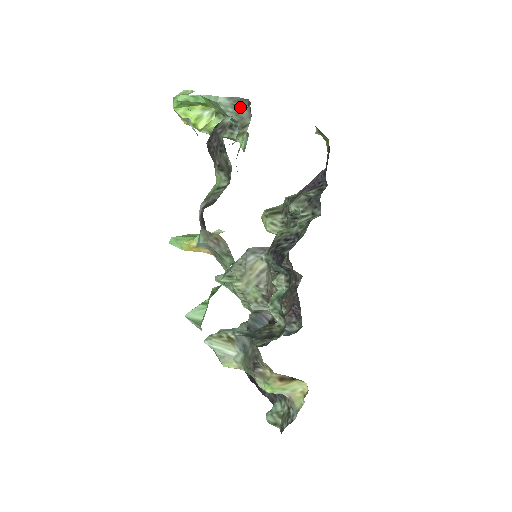
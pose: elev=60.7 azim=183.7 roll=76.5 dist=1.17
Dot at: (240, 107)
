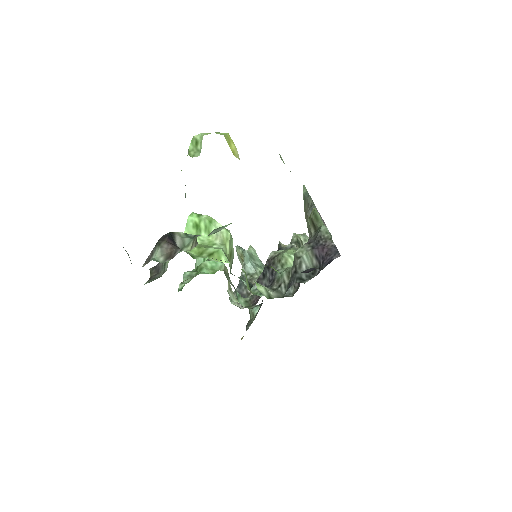
Dot at: occluded
